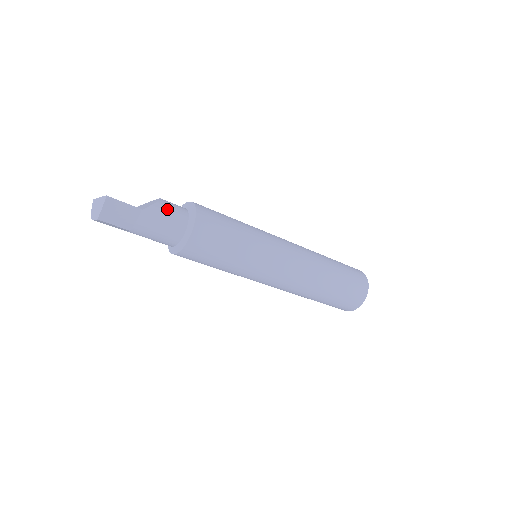
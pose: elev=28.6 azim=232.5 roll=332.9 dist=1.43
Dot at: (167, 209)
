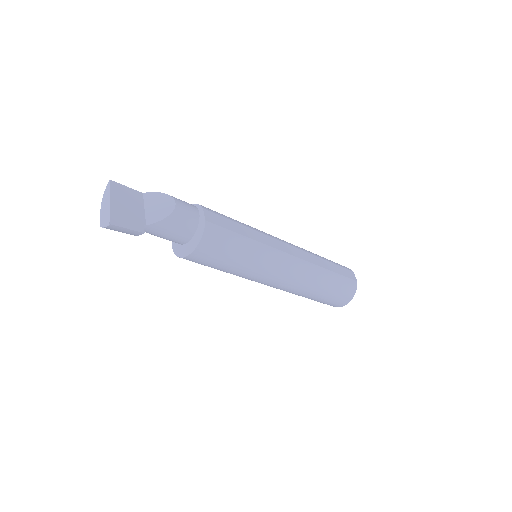
Dot at: (175, 224)
